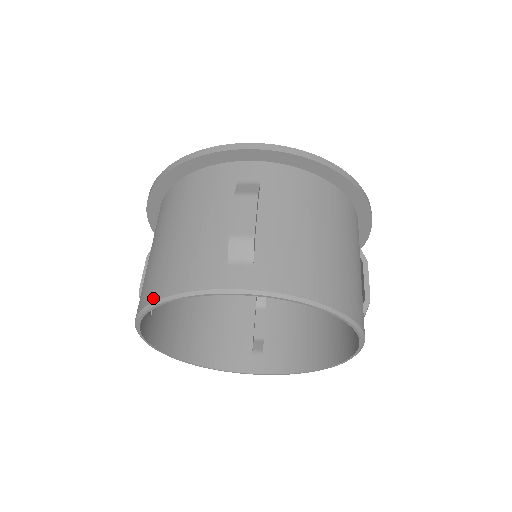
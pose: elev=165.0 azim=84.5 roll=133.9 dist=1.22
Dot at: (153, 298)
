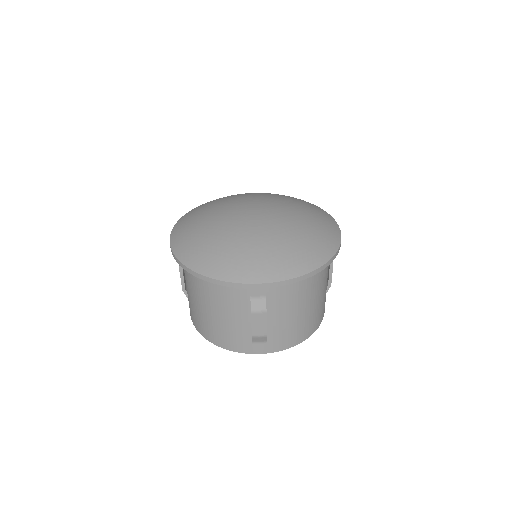
Dot at: (209, 340)
